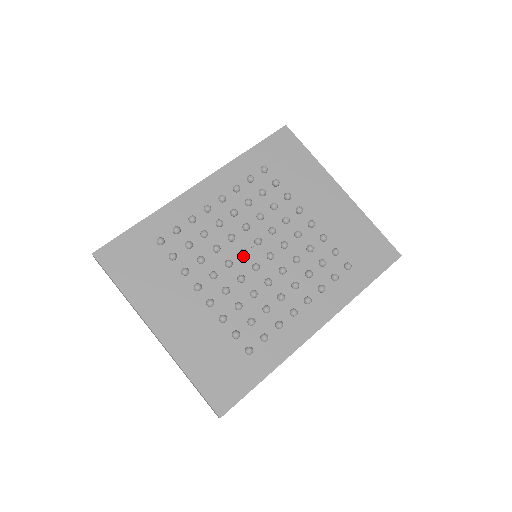
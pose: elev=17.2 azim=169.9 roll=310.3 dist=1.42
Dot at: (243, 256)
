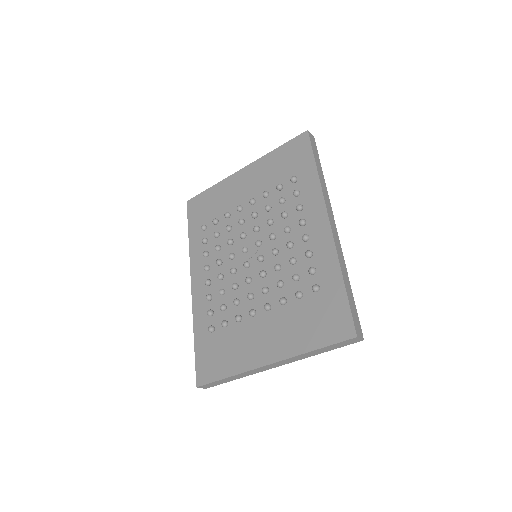
Dot at: (250, 267)
